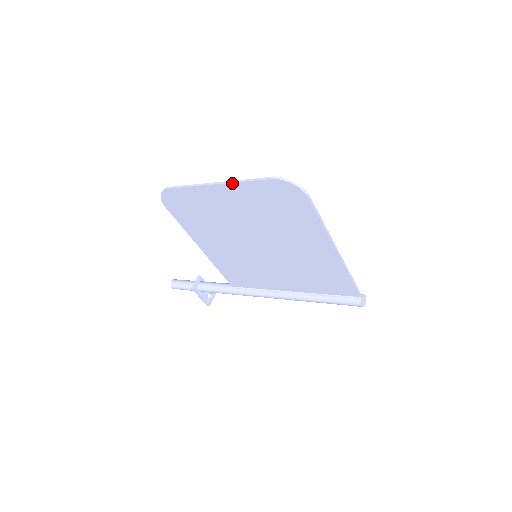
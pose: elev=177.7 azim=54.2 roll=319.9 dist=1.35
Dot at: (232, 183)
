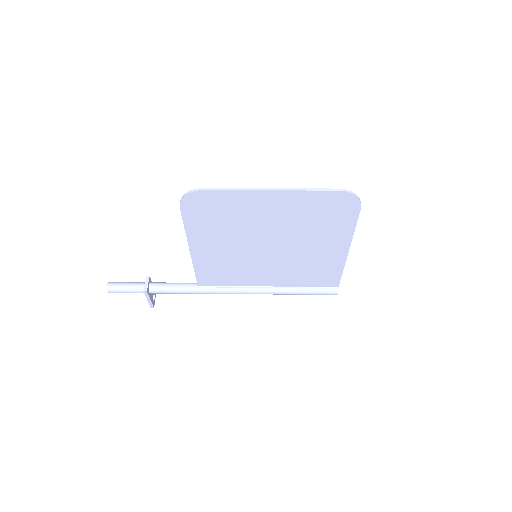
Dot at: (292, 191)
